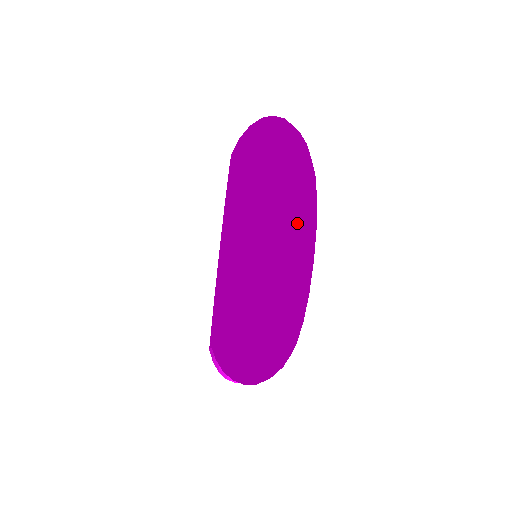
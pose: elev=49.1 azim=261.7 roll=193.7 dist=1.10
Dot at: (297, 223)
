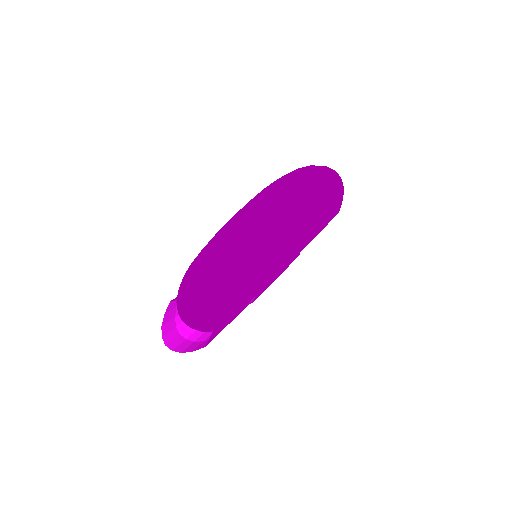
Dot at: (310, 209)
